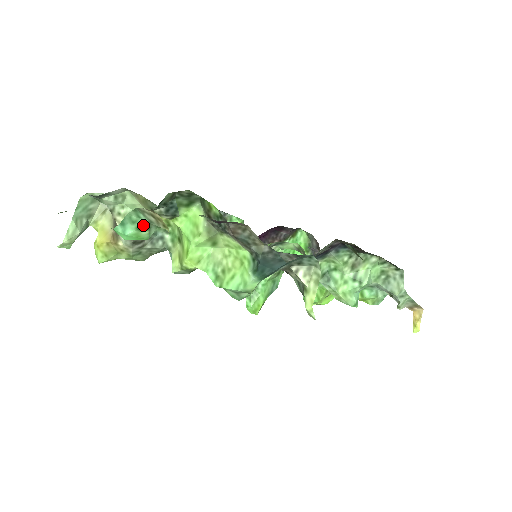
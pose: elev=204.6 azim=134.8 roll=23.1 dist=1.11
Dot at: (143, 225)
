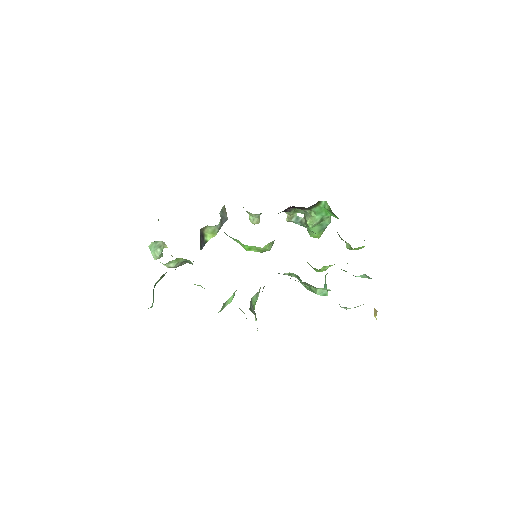
Dot at: occluded
